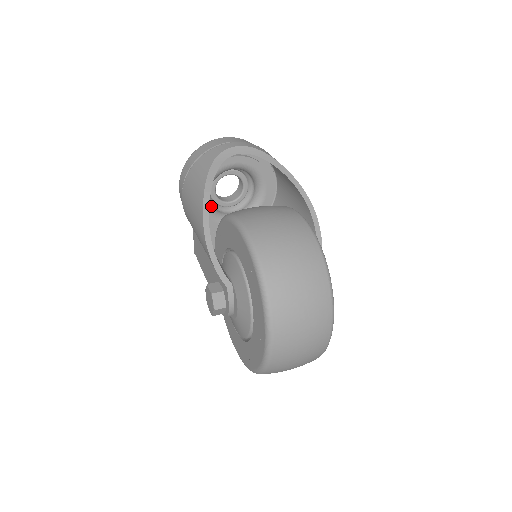
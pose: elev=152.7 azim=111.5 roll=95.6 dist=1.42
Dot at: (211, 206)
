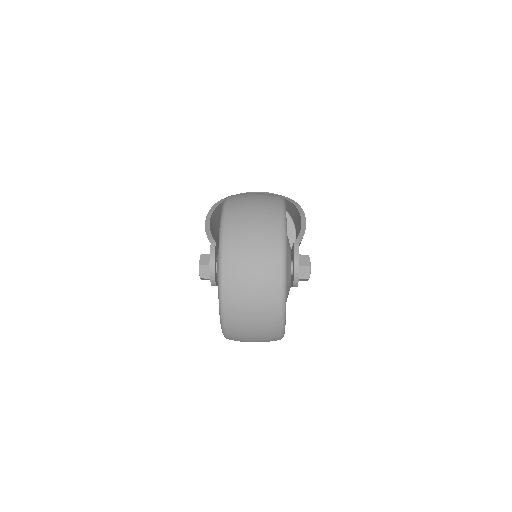
Dot at: occluded
